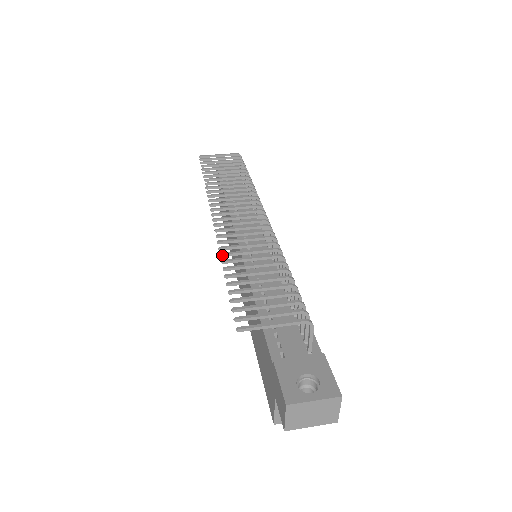
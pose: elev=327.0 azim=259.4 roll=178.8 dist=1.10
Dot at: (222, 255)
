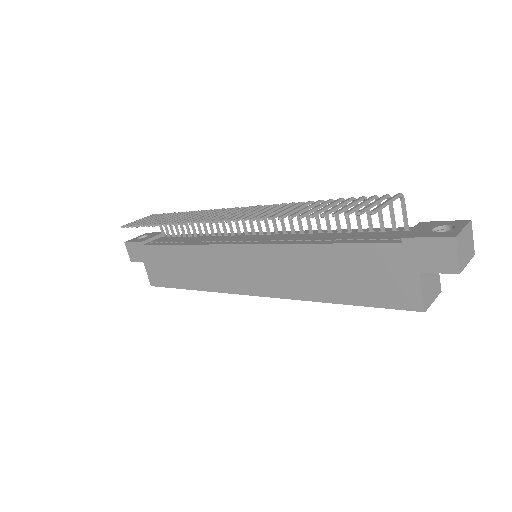
Dot at: (271, 218)
